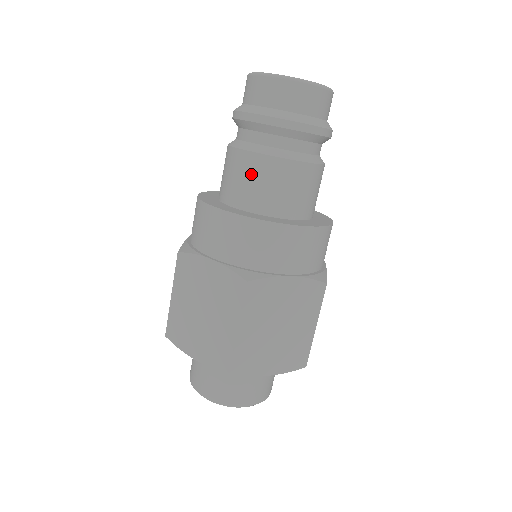
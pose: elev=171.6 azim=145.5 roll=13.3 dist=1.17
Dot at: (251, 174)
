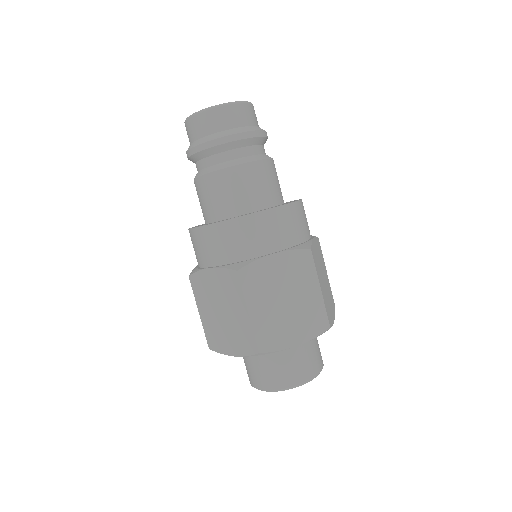
Dot at: (212, 191)
